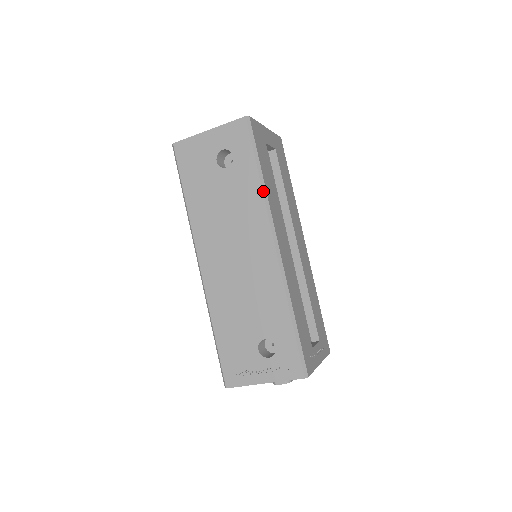
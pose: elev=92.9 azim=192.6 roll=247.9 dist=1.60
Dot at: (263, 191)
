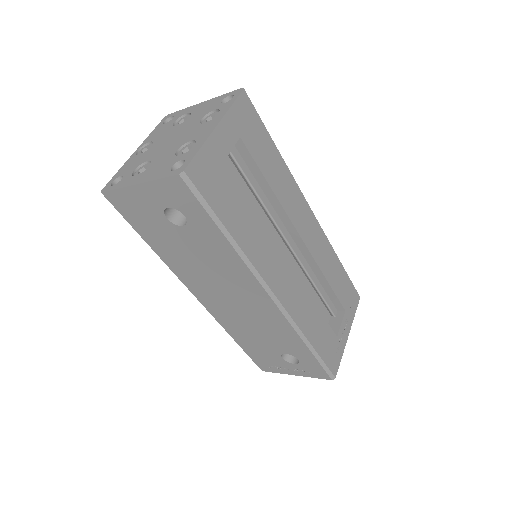
Dot at: (238, 253)
